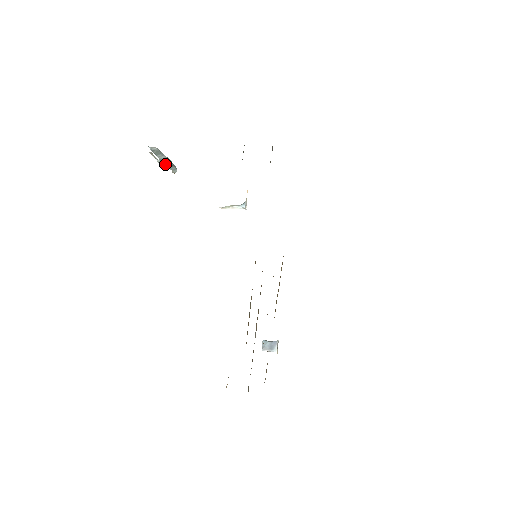
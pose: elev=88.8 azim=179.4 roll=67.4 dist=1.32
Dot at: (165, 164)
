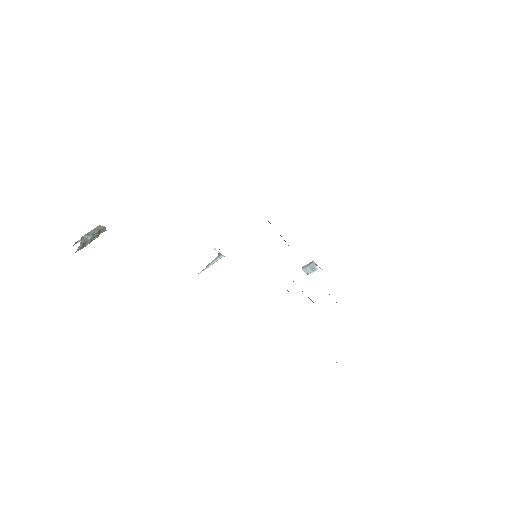
Dot at: (95, 238)
